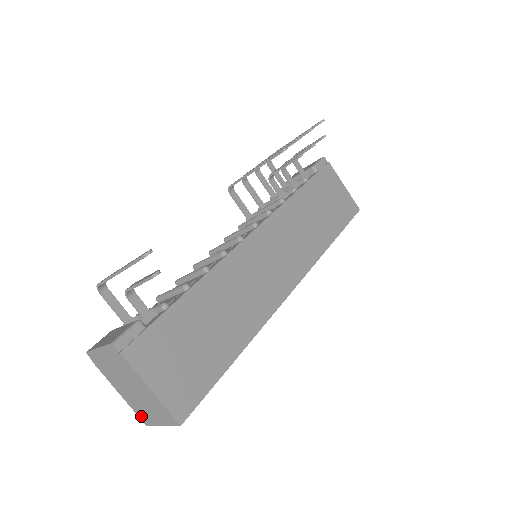
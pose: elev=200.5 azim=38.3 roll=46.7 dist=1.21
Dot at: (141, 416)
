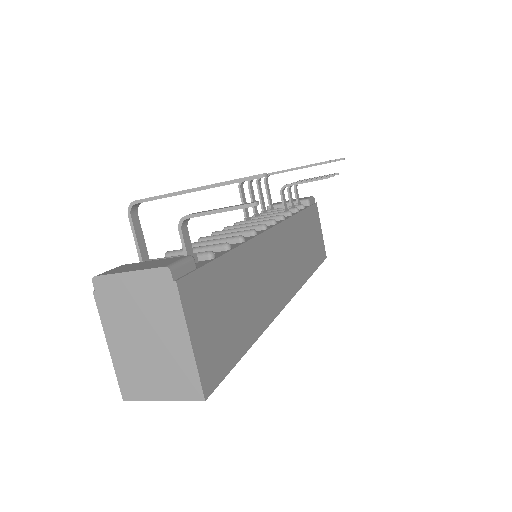
Dot at: (126, 385)
